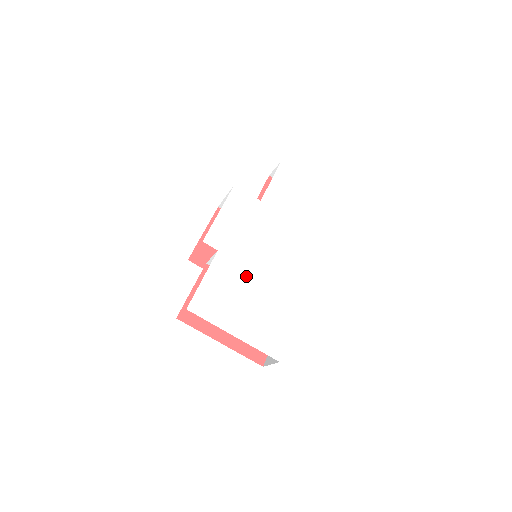
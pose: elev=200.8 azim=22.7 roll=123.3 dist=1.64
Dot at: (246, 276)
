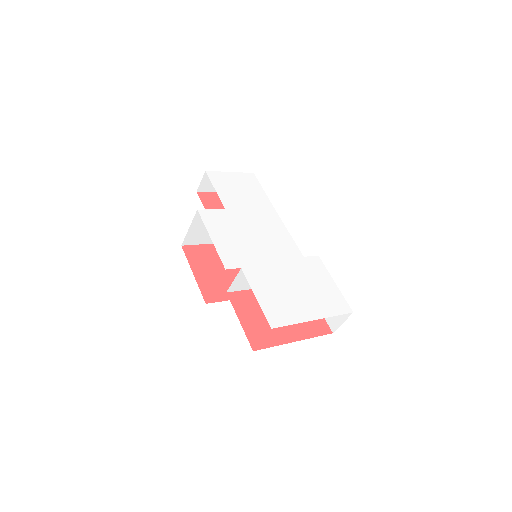
Dot at: (276, 271)
